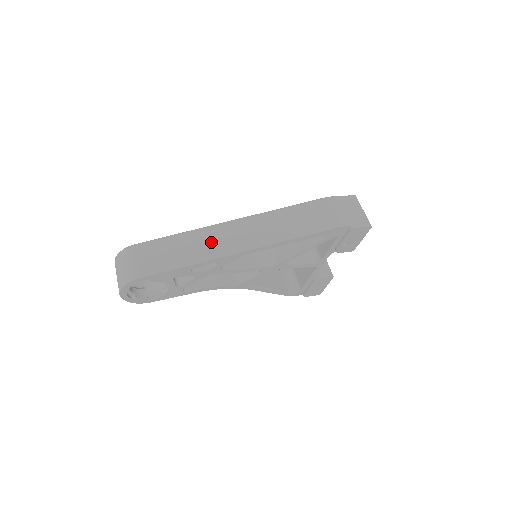
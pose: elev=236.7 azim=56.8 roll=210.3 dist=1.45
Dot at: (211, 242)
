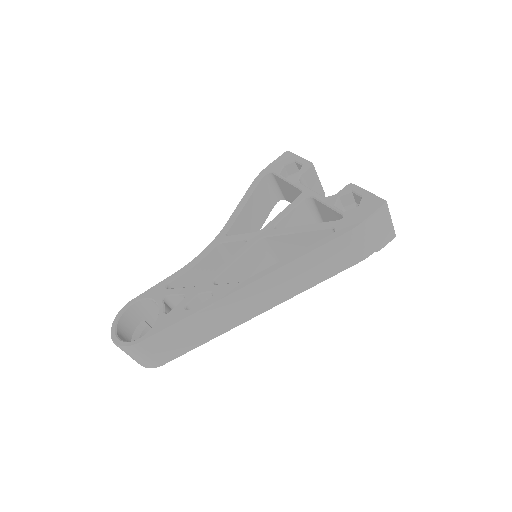
Dot at: (225, 317)
